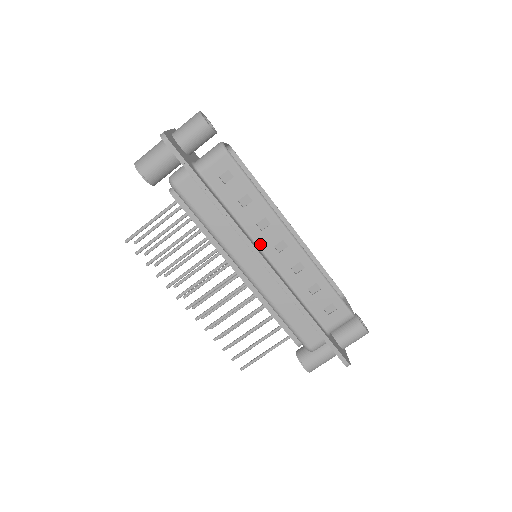
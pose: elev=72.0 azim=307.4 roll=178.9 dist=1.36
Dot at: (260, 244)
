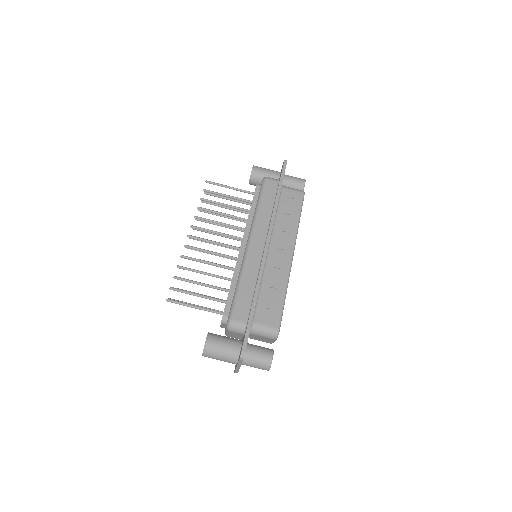
Dot at: (273, 240)
